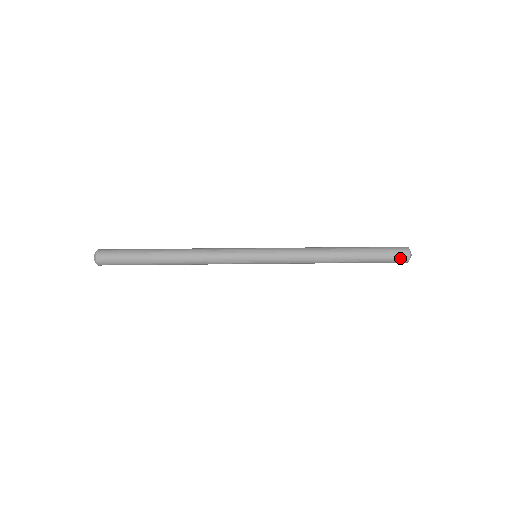
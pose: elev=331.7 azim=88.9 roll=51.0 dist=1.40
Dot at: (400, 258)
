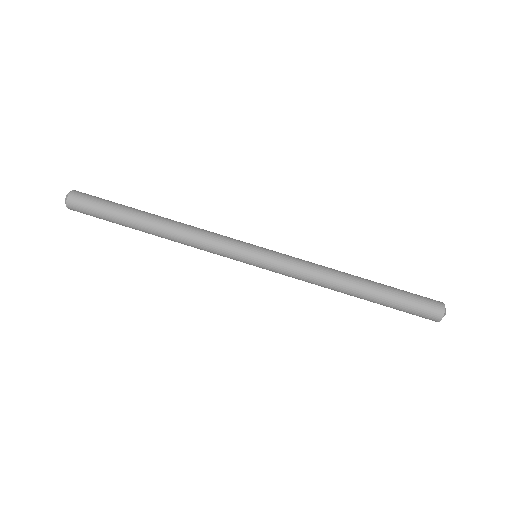
Dot at: (428, 317)
